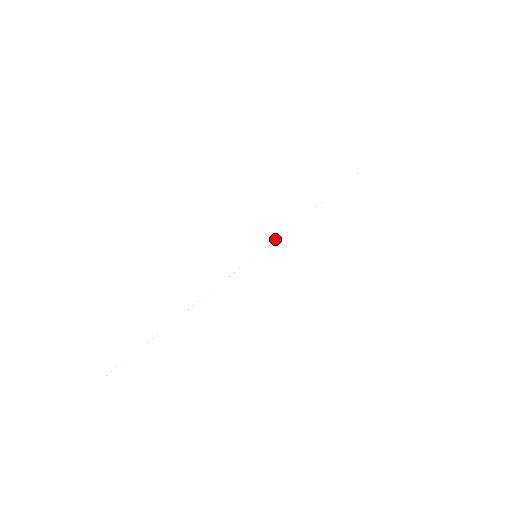
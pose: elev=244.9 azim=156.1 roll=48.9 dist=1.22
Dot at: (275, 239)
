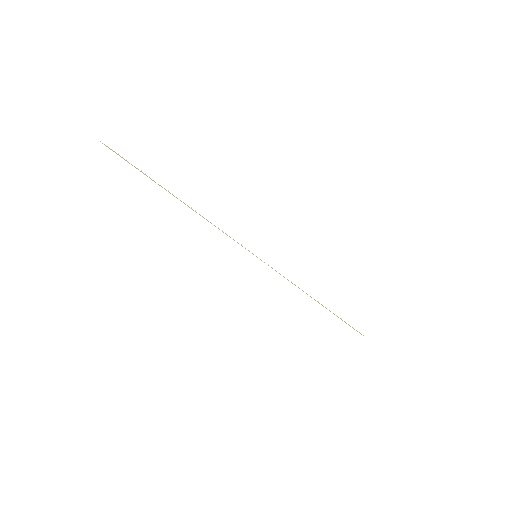
Dot at: (276, 270)
